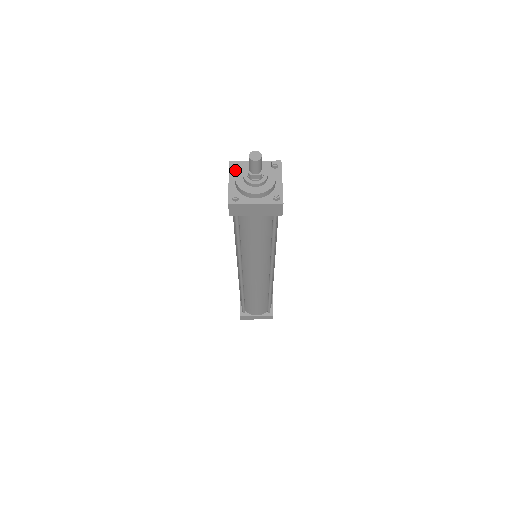
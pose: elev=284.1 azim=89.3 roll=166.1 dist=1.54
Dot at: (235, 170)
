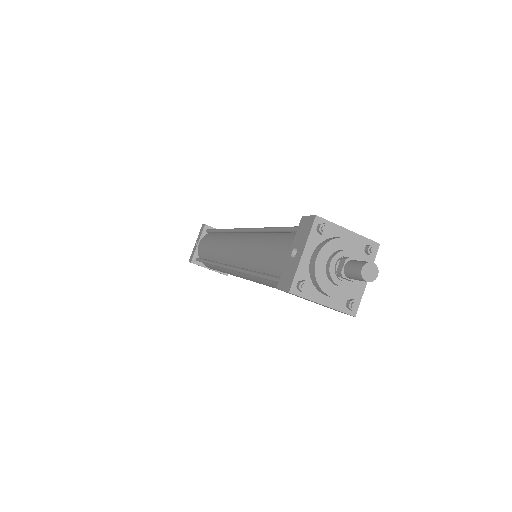
Dot at: (318, 235)
